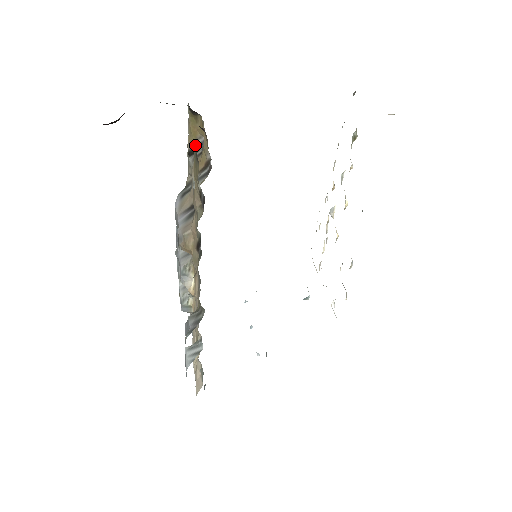
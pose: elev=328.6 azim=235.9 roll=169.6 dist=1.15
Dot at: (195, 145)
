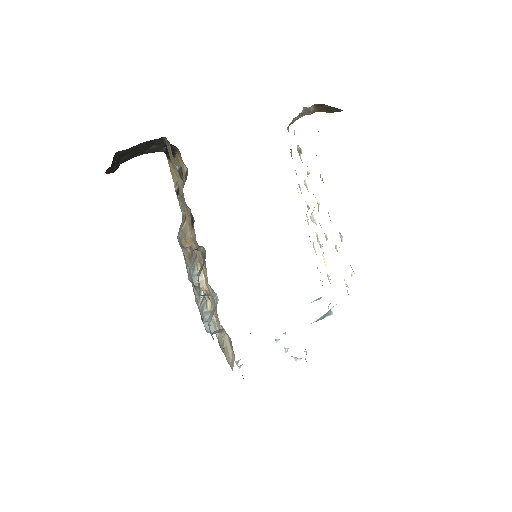
Dot at: (166, 139)
